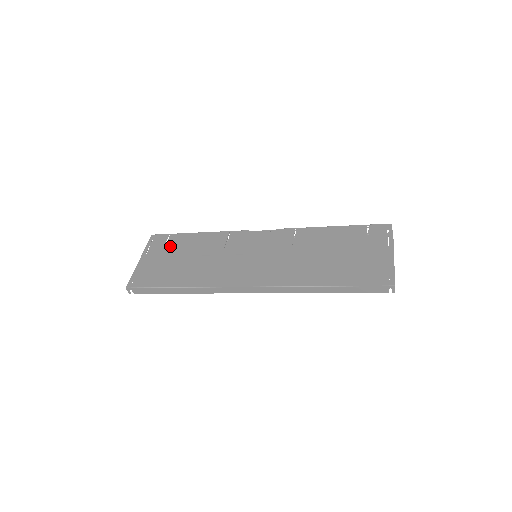
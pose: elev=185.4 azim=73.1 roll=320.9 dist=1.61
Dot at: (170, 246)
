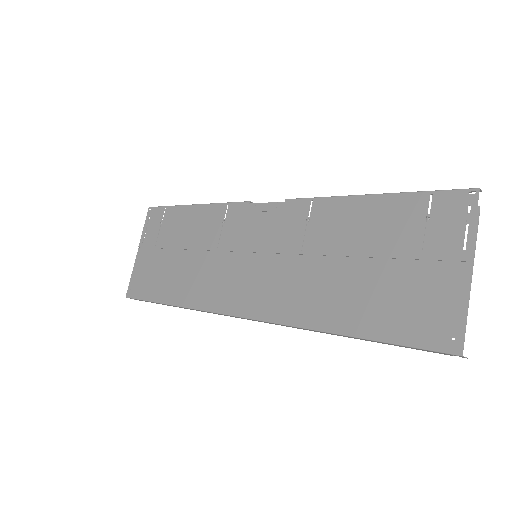
Dot at: (165, 230)
